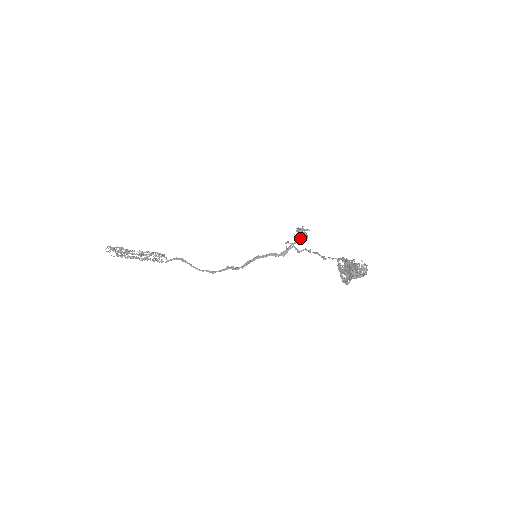
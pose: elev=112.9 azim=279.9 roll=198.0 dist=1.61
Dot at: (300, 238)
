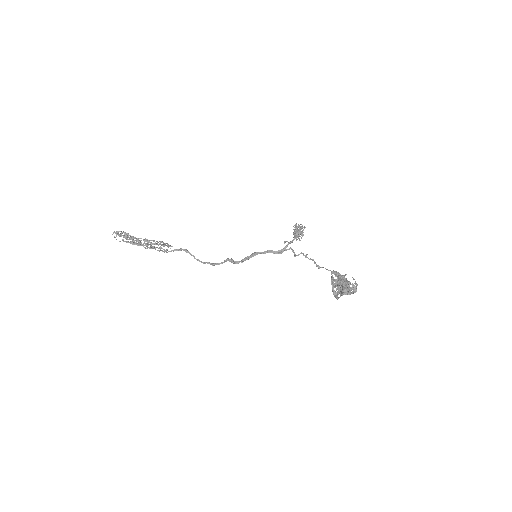
Dot at: (297, 236)
